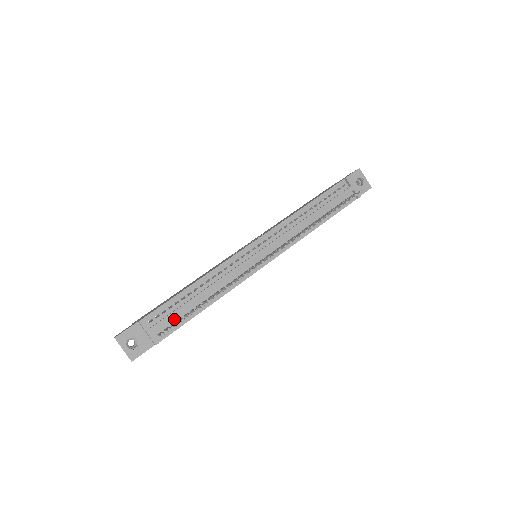
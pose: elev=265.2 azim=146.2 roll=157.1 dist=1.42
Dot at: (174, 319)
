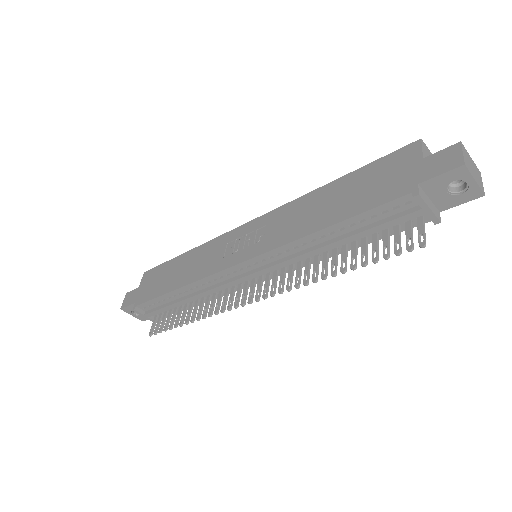
Dot at: occluded
